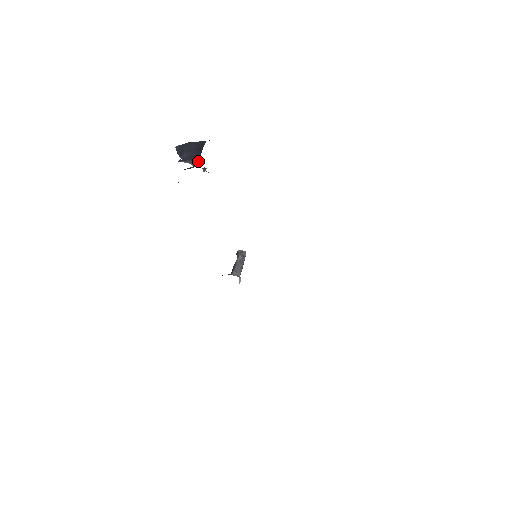
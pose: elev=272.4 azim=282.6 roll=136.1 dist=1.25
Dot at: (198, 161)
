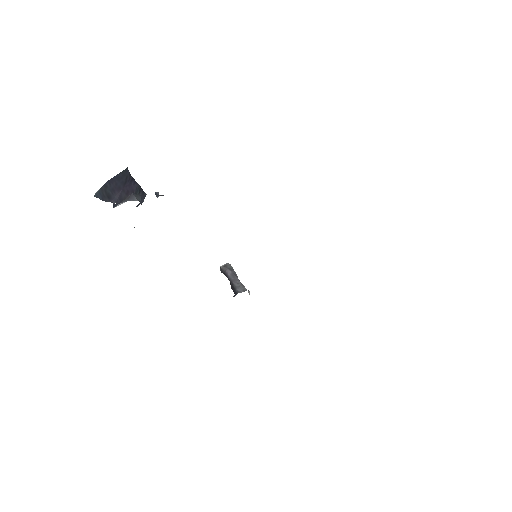
Dot at: (142, 191)
